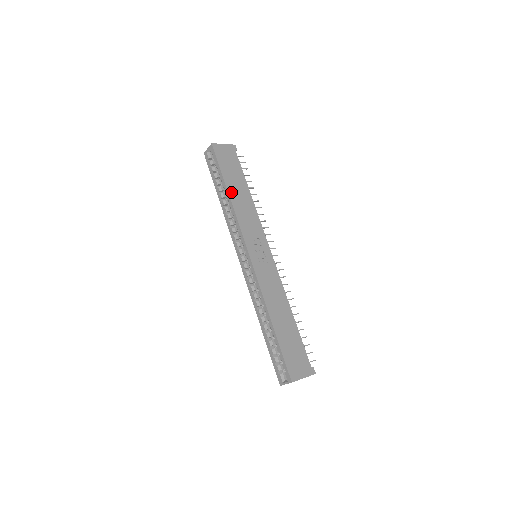
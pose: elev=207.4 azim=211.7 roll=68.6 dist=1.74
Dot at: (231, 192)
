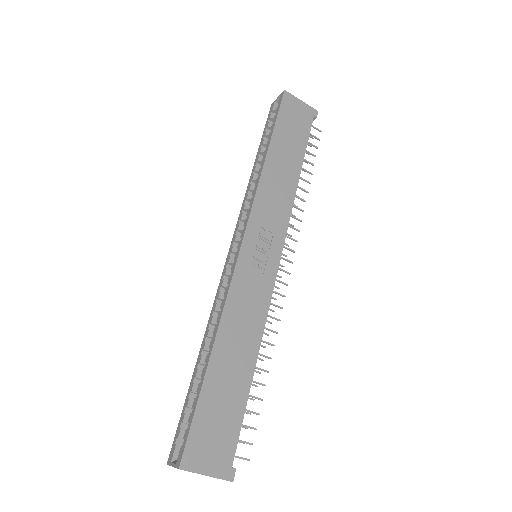
Dot at: (271, 156)
